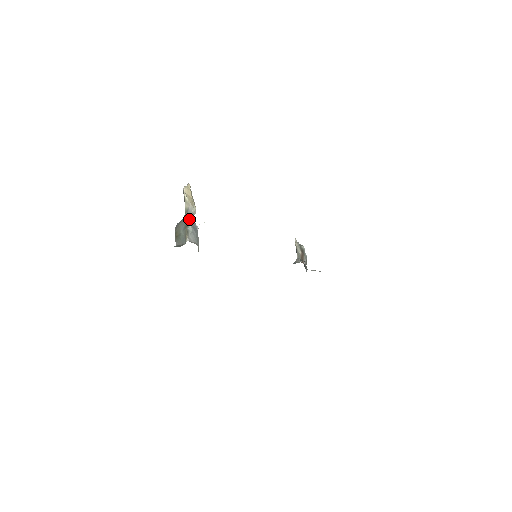
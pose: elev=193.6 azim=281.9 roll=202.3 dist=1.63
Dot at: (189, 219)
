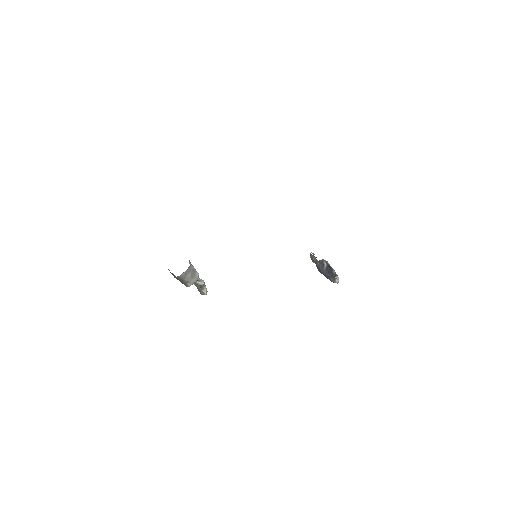
Dot at: occluded
